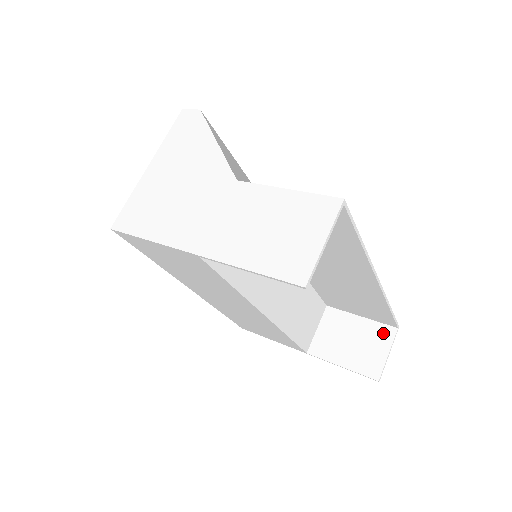
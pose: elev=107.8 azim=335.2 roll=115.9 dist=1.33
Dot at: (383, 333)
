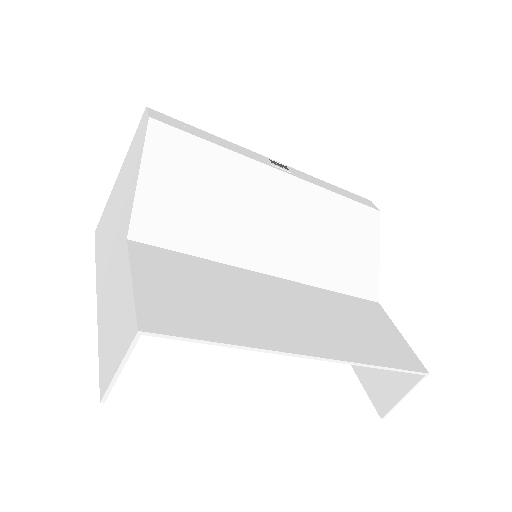
Dot at: occluded
